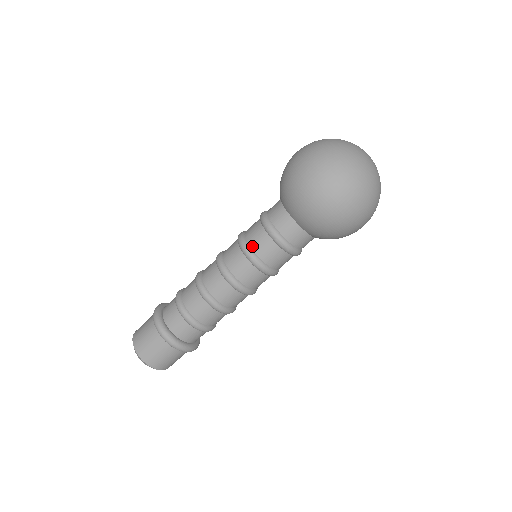
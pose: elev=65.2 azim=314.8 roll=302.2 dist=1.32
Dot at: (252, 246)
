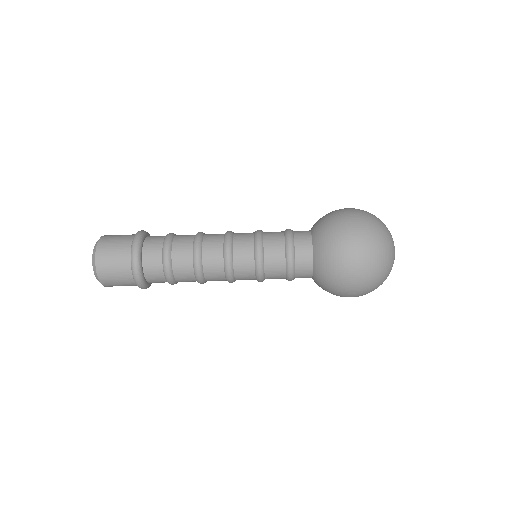
Dot at: (266, 249)
